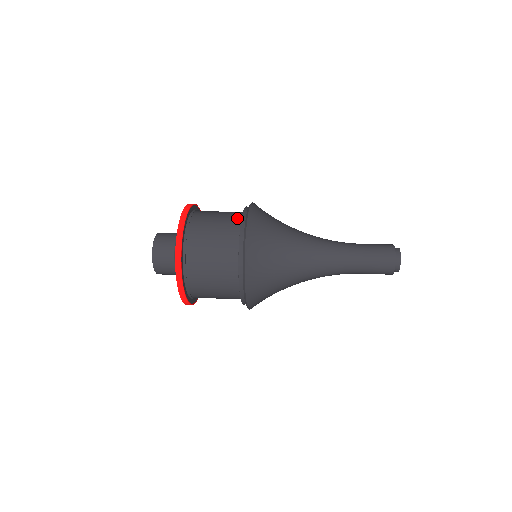
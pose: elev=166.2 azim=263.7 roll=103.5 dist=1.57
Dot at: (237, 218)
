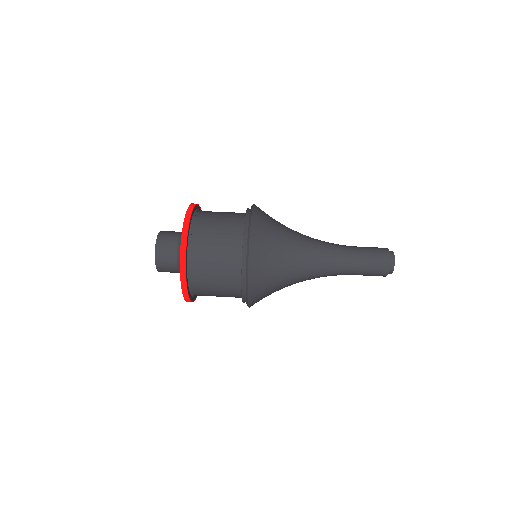
Dot at: (239, 222)
